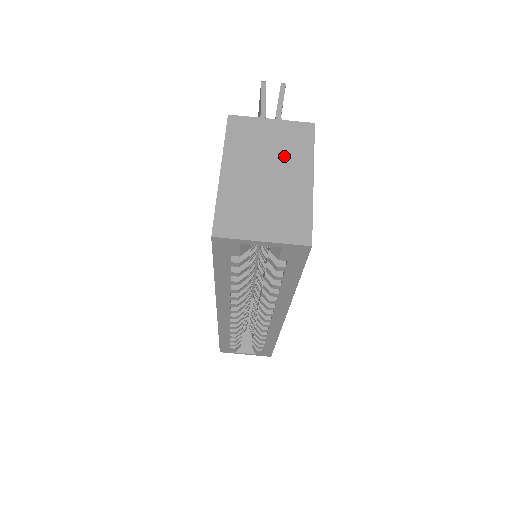
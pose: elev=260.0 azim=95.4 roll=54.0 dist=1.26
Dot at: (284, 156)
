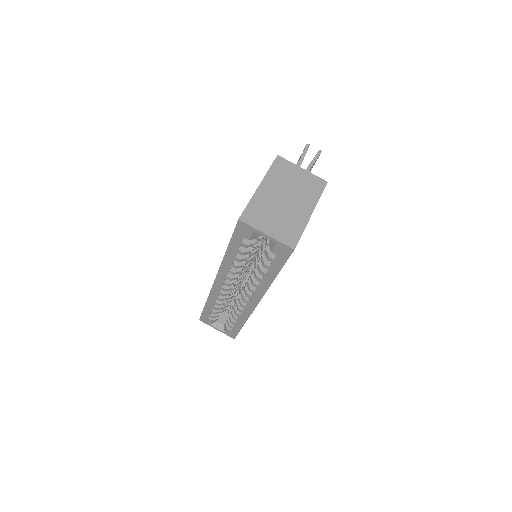
Dot at: (301, 193)
